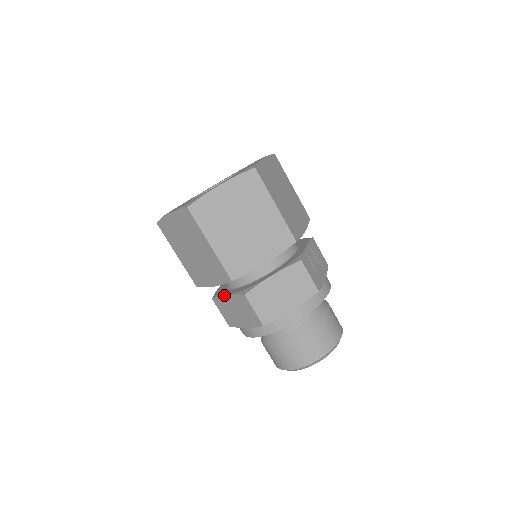
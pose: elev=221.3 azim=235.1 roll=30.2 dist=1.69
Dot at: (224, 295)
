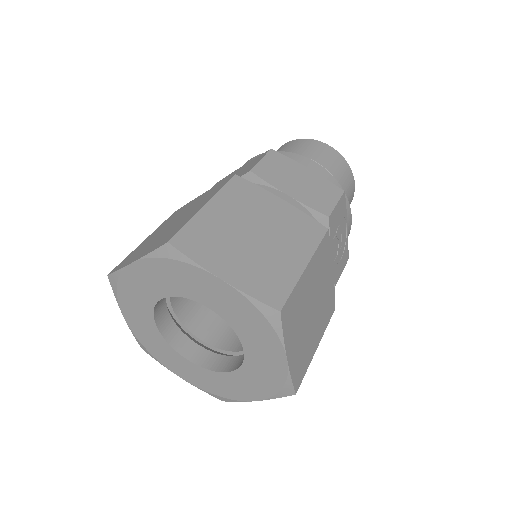
Dot at: occluded
